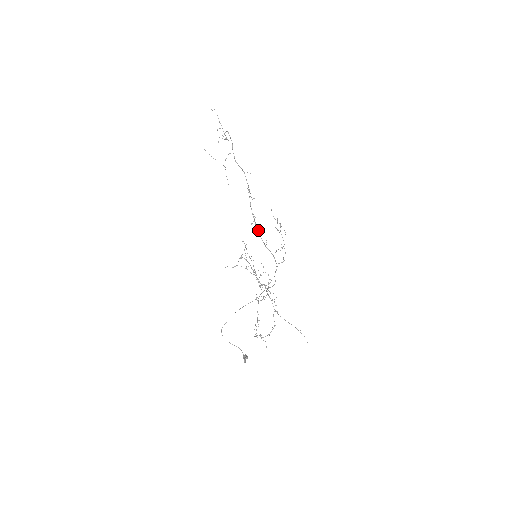
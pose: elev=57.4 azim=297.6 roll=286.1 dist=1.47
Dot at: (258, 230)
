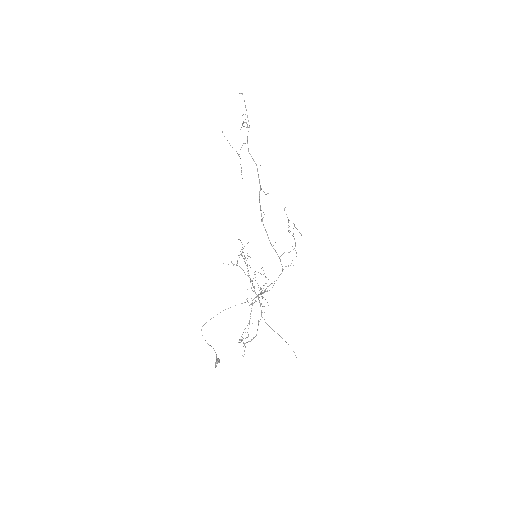
Dot at: occluded
